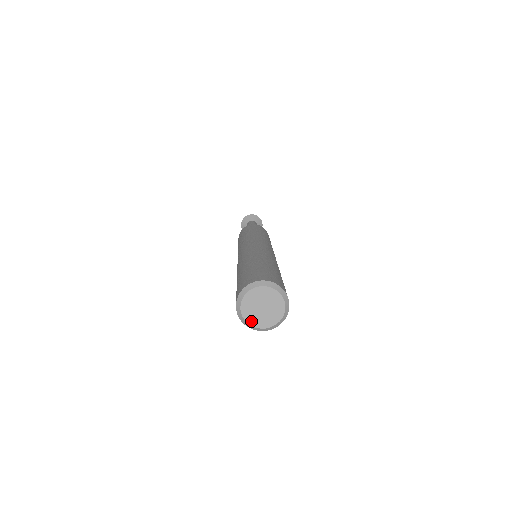
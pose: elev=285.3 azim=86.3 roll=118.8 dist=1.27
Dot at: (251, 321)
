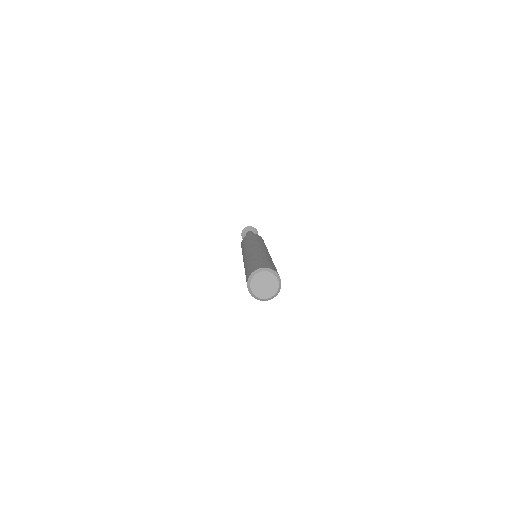
Dot at: (253, 288)
